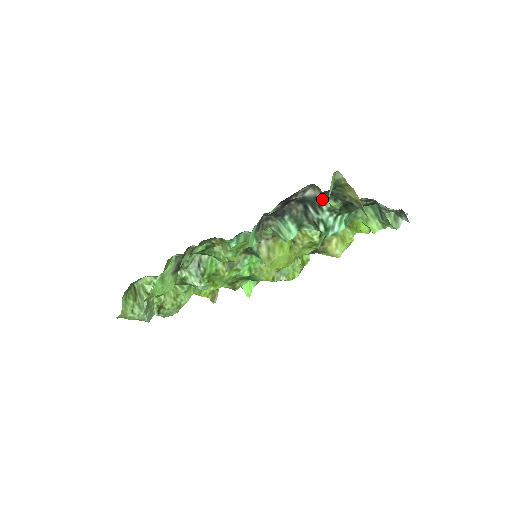
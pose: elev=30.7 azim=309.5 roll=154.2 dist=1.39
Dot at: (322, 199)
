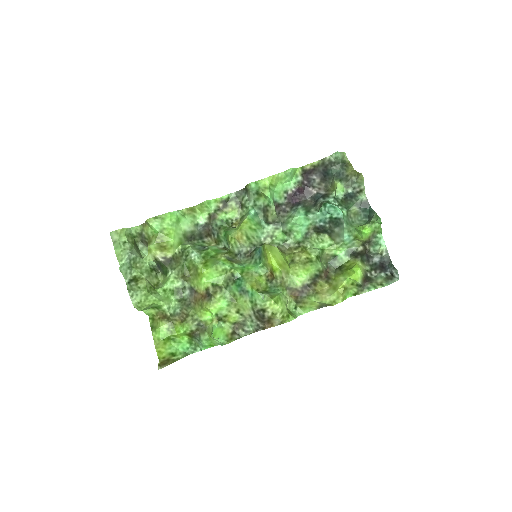
Dot at: (330, 193)
